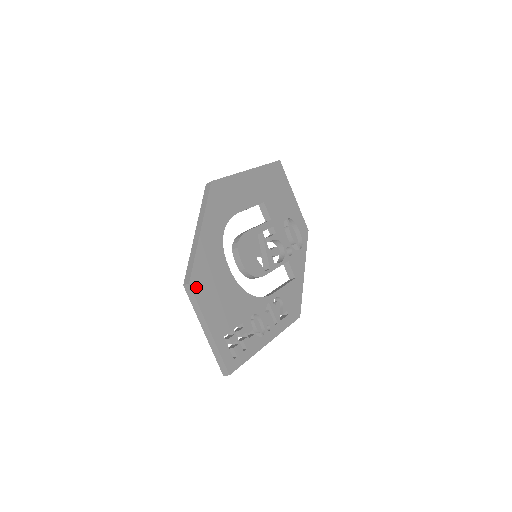
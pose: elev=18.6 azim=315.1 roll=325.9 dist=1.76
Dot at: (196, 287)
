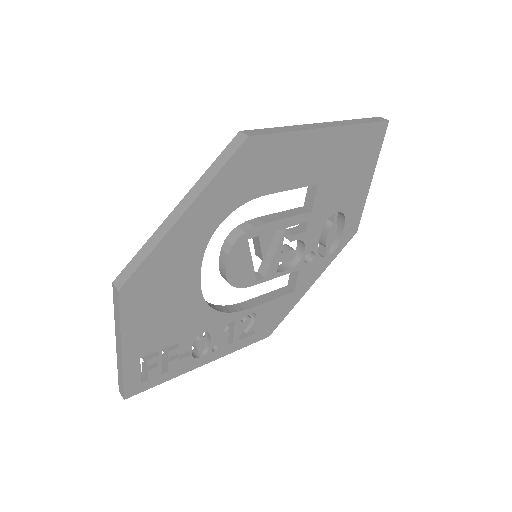
Dot at: (128, 296)
